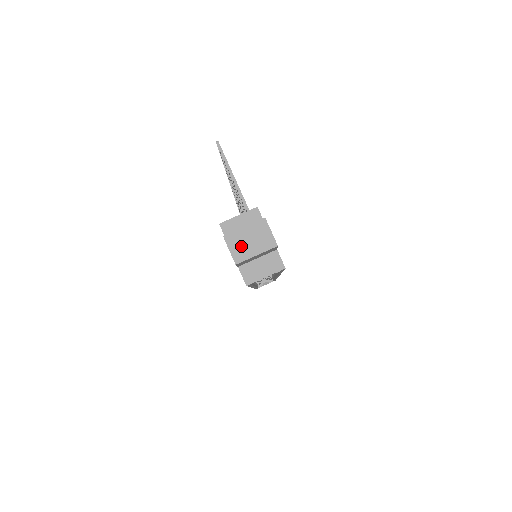
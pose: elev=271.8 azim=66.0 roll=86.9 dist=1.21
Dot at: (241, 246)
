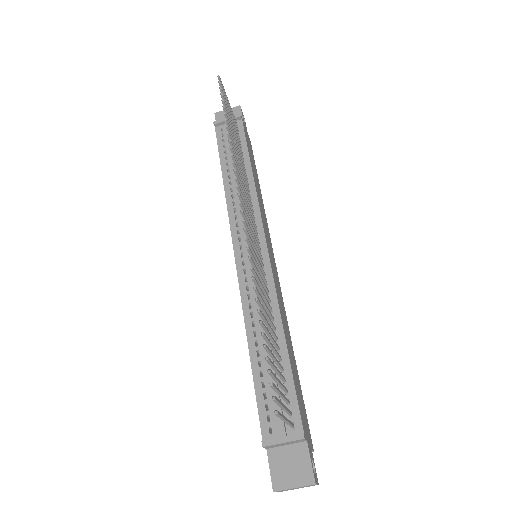
Dot at: (287, 490)
